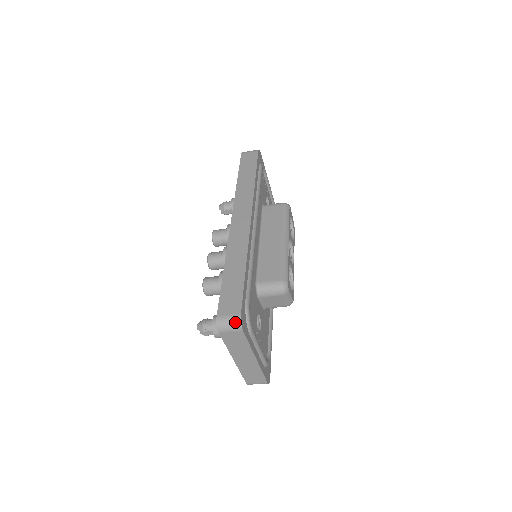
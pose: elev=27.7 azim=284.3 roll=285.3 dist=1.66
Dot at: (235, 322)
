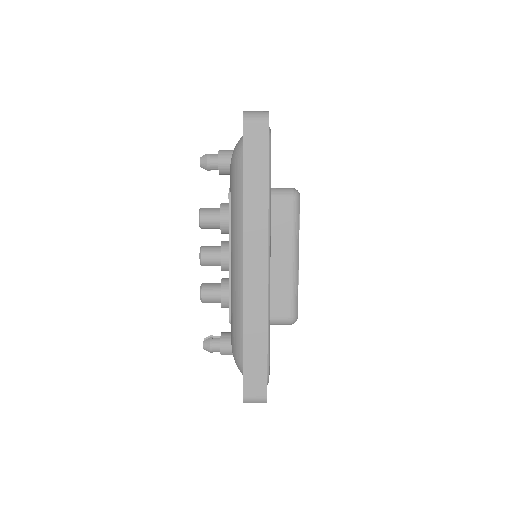
Dot at: (261, 402)
